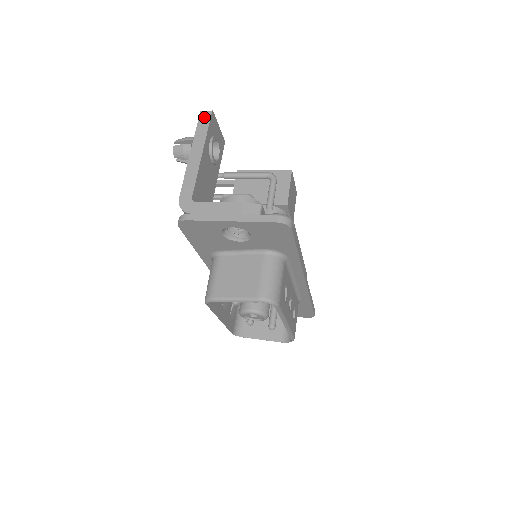
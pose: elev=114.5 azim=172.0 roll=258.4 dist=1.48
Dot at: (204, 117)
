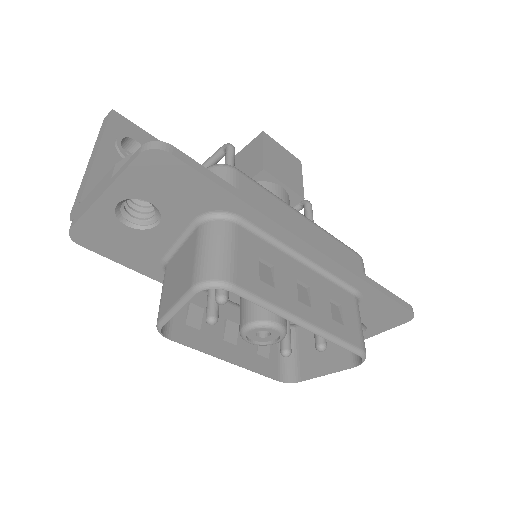
Dot at: (104, 121)
